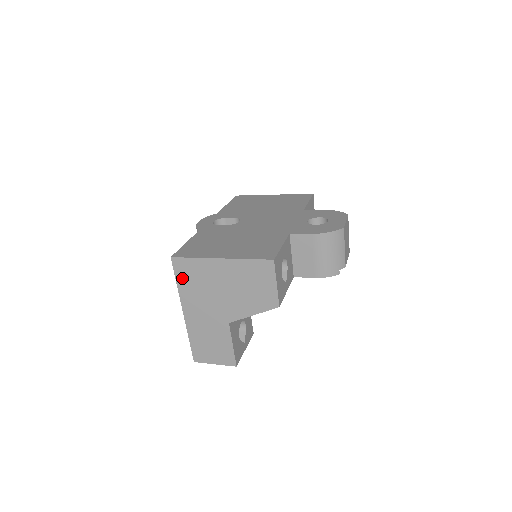
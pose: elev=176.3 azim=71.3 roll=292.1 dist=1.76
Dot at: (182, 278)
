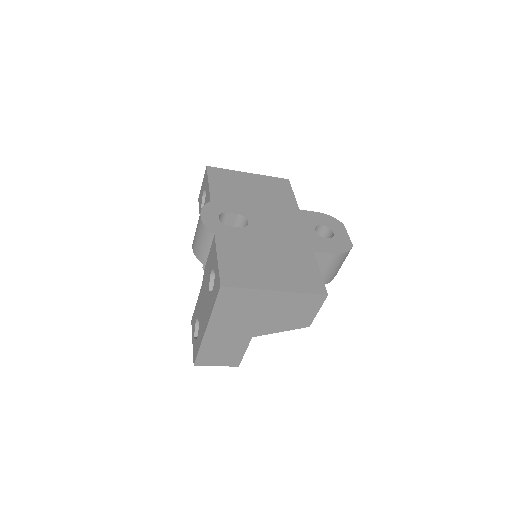
Dot at: (223, 303)
